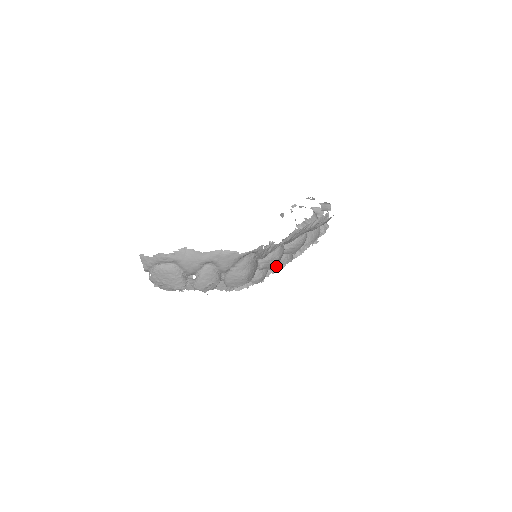
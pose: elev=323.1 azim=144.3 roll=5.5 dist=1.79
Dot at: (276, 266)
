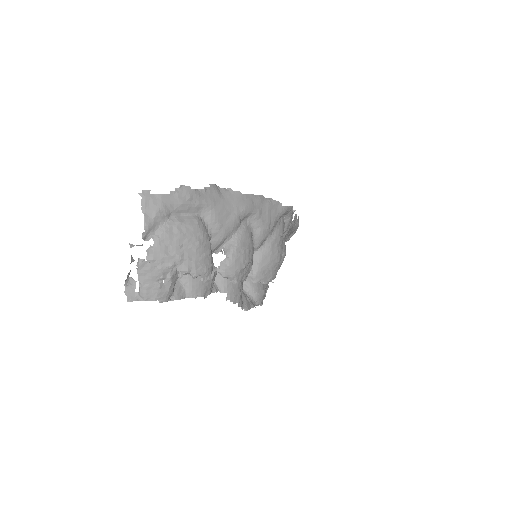
Dot at: occluded
